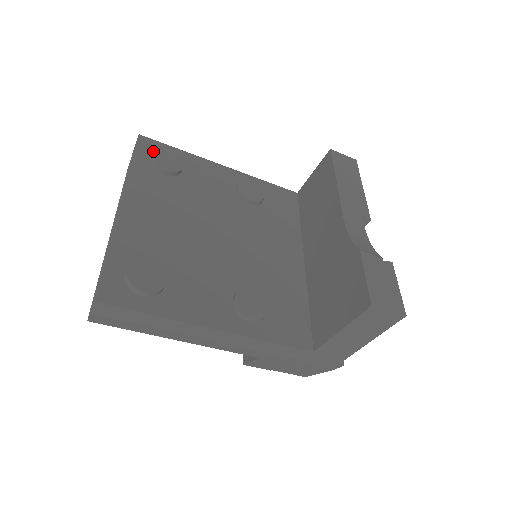
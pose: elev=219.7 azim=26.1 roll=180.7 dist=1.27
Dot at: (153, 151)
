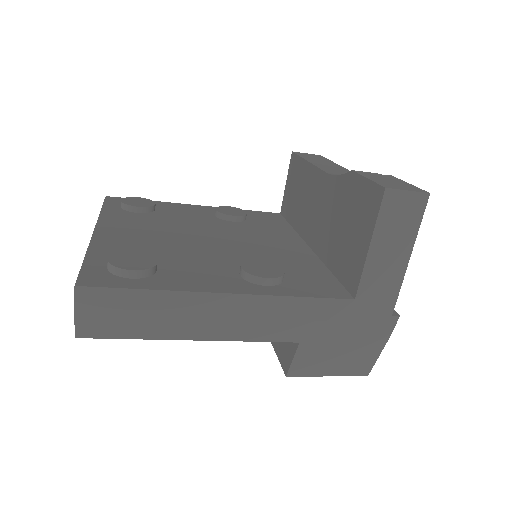
Dot at: (121, 199)
